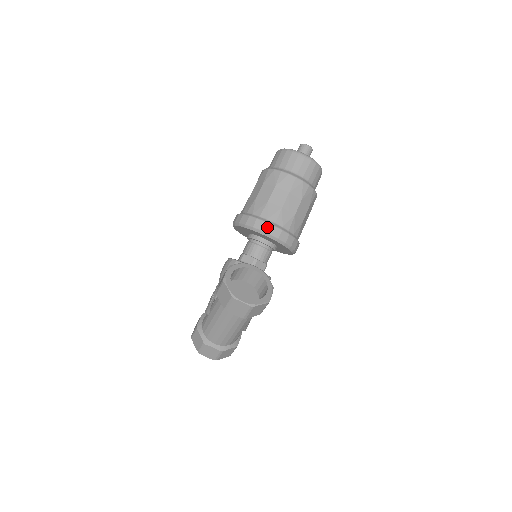
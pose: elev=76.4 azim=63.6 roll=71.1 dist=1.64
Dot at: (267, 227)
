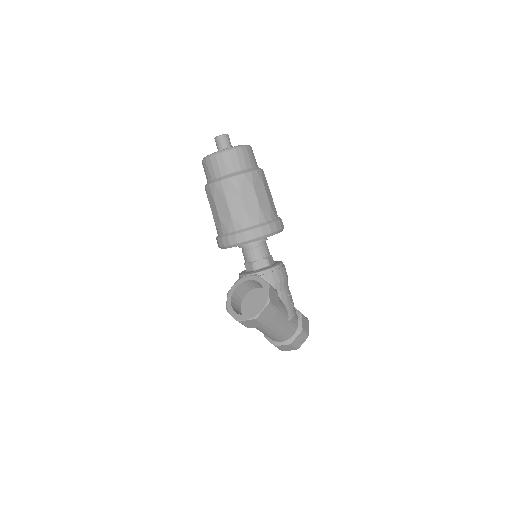
Dot at: (231, 240)
